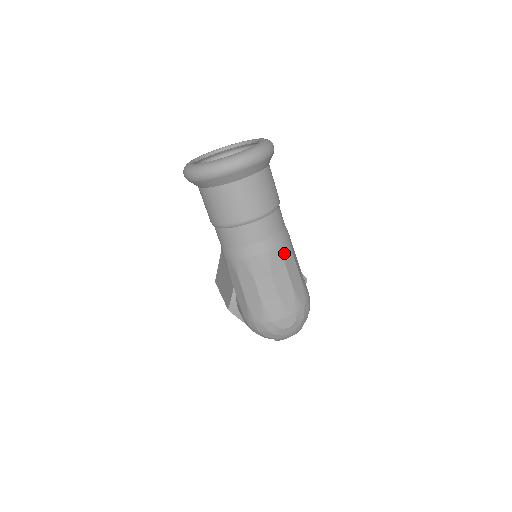
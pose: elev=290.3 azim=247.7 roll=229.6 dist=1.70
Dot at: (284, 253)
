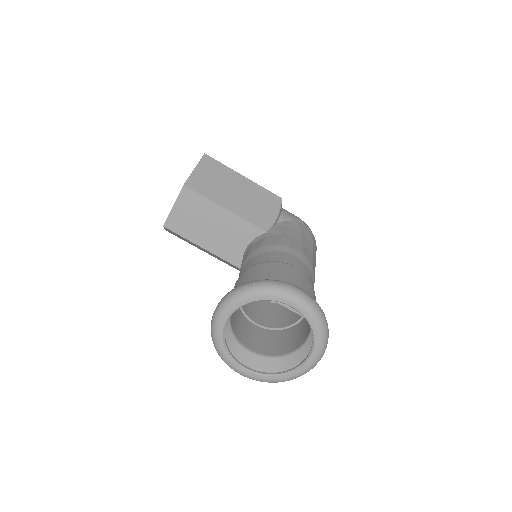
Dot at: occluded
